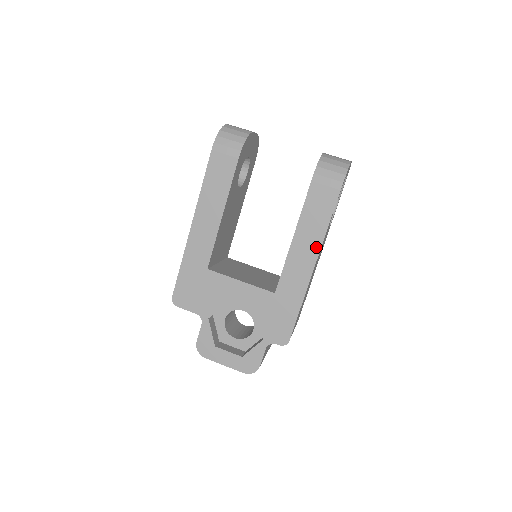
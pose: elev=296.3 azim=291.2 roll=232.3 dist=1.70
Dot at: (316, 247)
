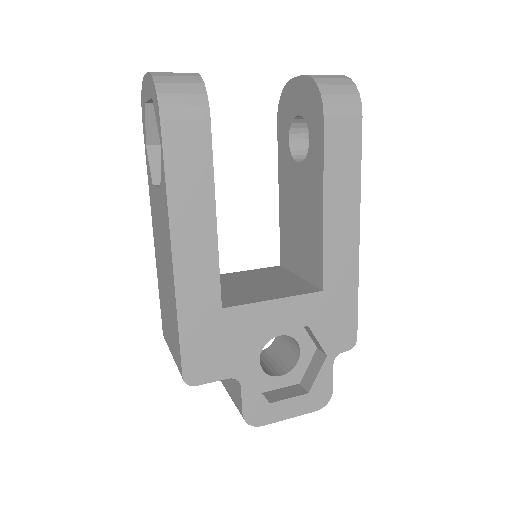
Dot at: (354, 206)
